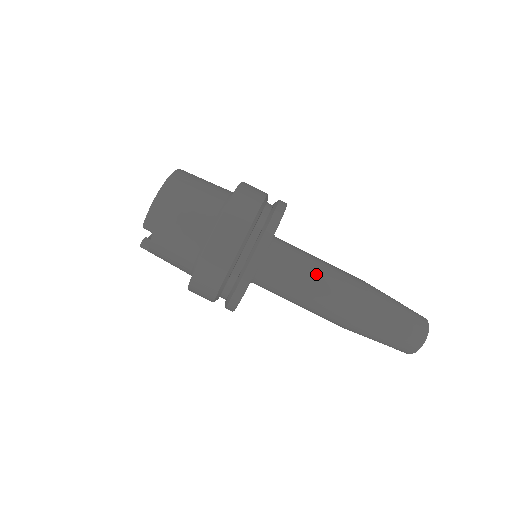
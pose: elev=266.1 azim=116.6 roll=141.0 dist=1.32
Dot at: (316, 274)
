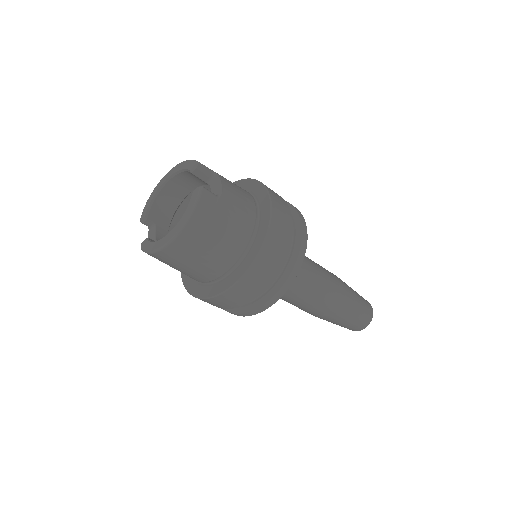
Dot at: (296, 299)
